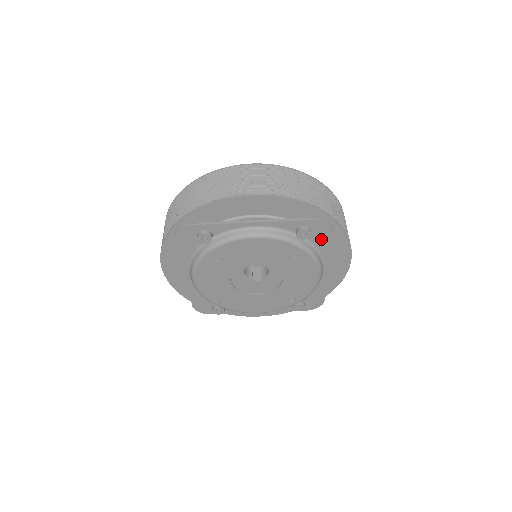
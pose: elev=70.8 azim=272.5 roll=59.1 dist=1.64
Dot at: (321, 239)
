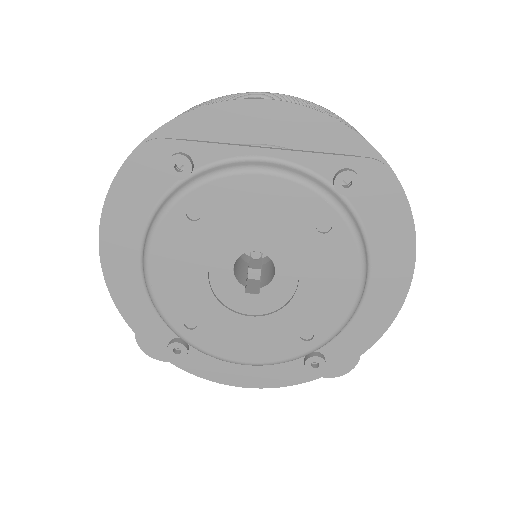
Dot at: (373, 206)
